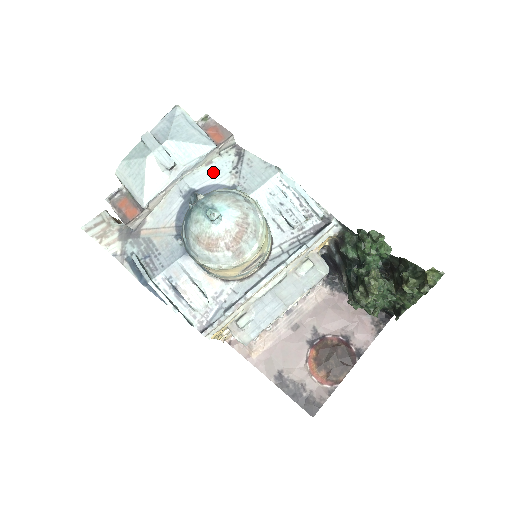
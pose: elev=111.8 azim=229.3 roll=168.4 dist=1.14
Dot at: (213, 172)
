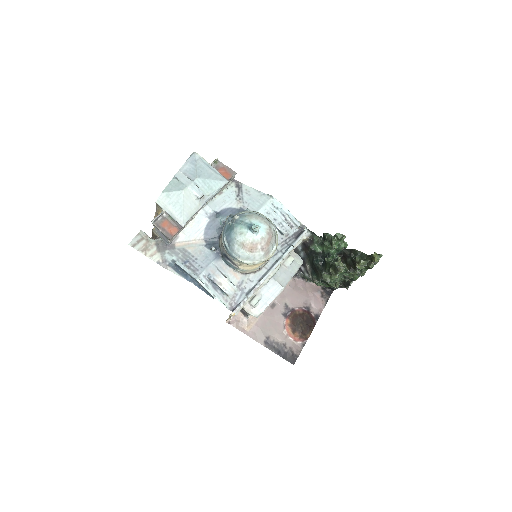
Dot at: (225, 199)
